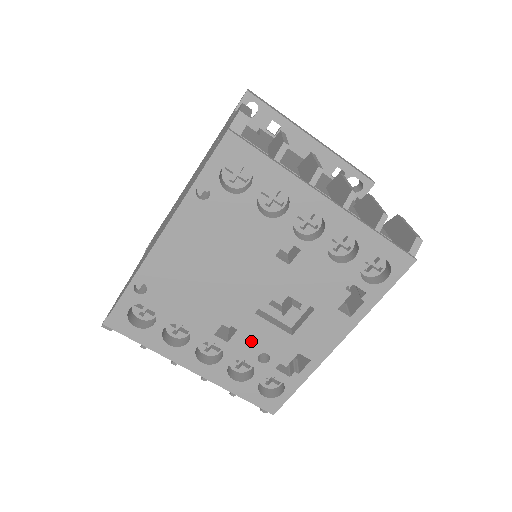
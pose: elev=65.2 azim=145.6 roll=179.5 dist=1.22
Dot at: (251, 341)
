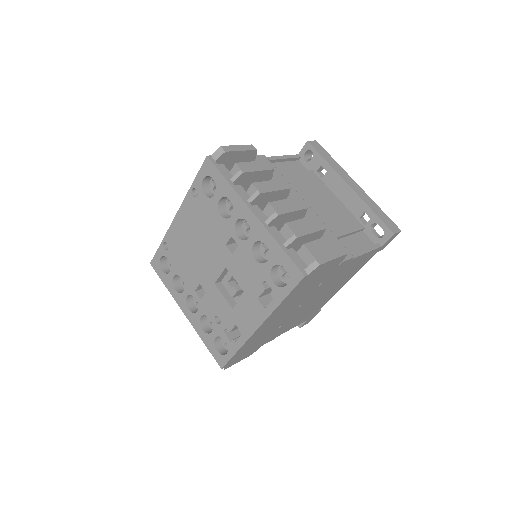
Dot at: (212, 304)
